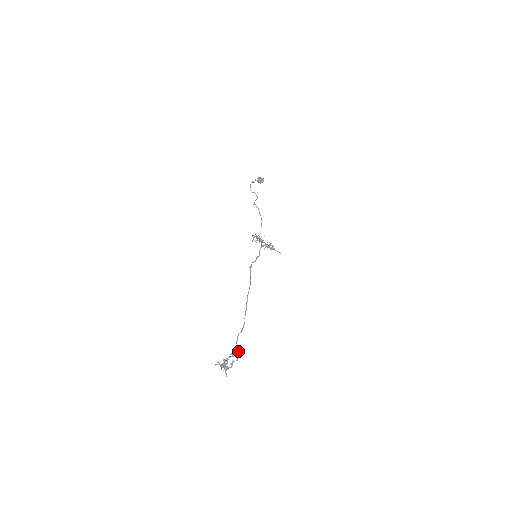
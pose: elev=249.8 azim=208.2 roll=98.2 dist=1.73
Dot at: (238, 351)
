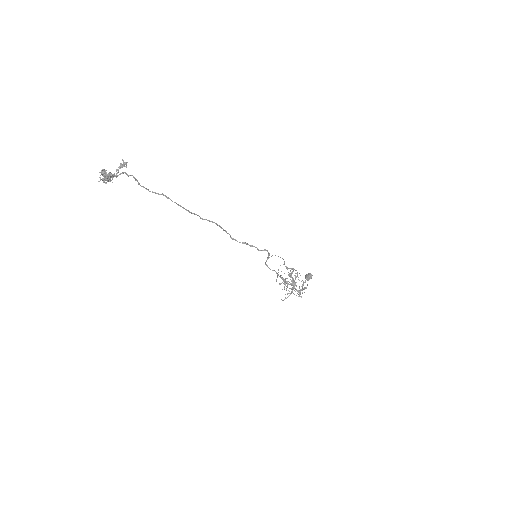
Dot at: (134, 178)
